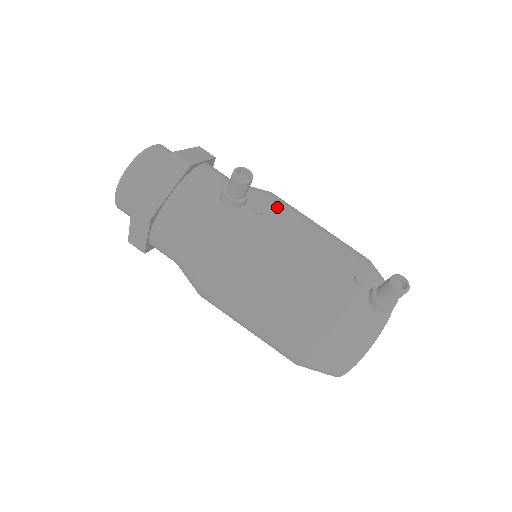
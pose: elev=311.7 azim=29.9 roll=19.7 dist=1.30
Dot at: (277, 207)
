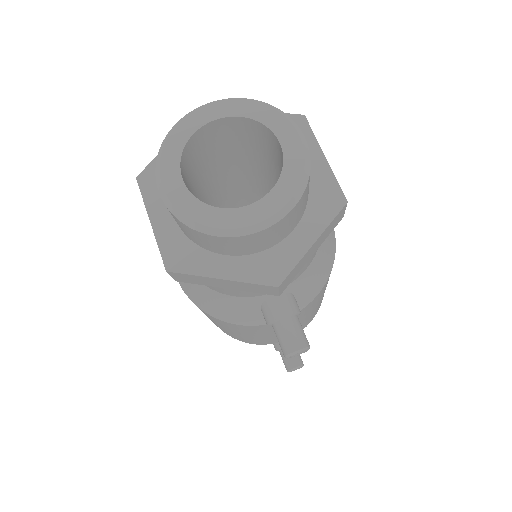
Dot at: (305, 311)
